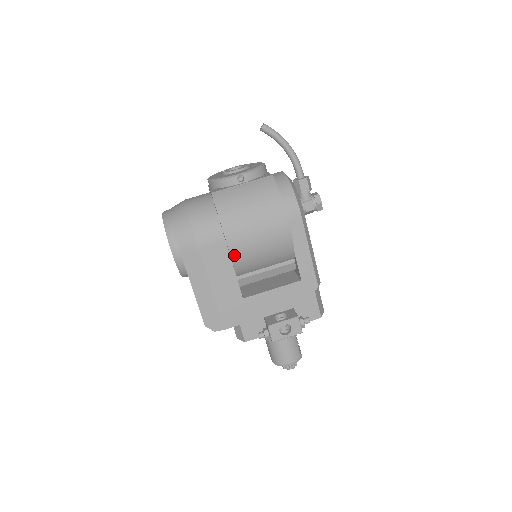
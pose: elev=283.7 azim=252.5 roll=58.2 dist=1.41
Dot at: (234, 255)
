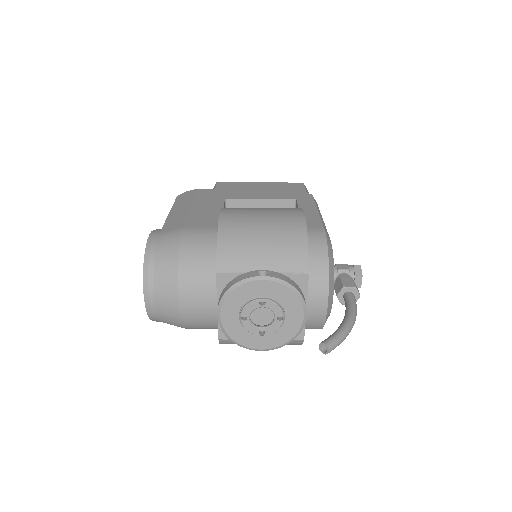
Dot at: occluded
